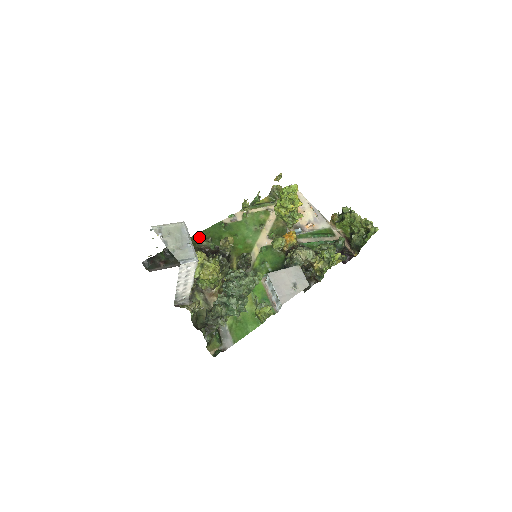
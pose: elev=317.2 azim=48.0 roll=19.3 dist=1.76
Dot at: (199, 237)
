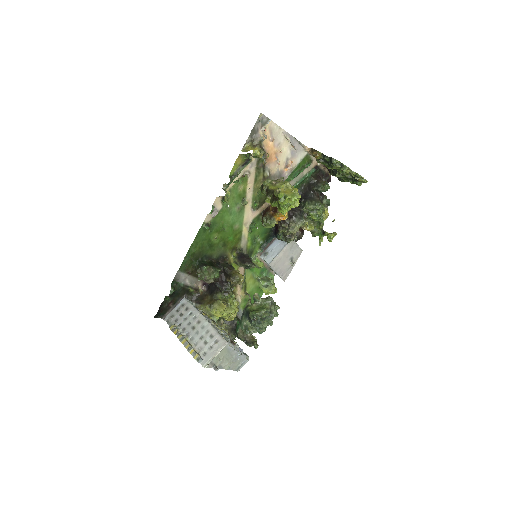
Dot at: (190, 257)
